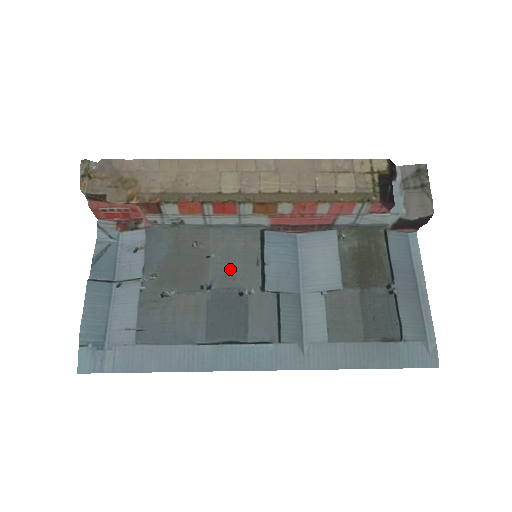
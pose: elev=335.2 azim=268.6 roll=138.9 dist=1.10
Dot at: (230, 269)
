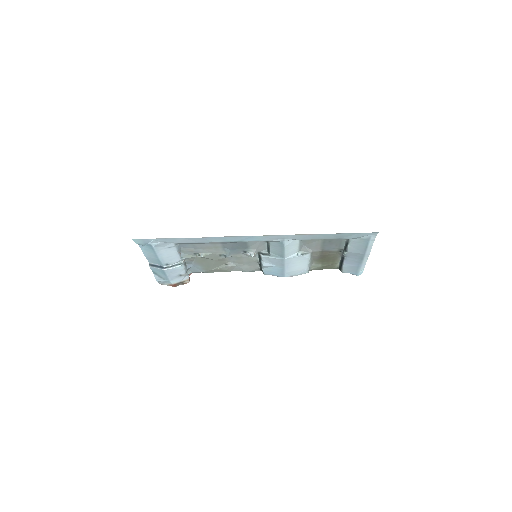
Dot at: (239, 260)
